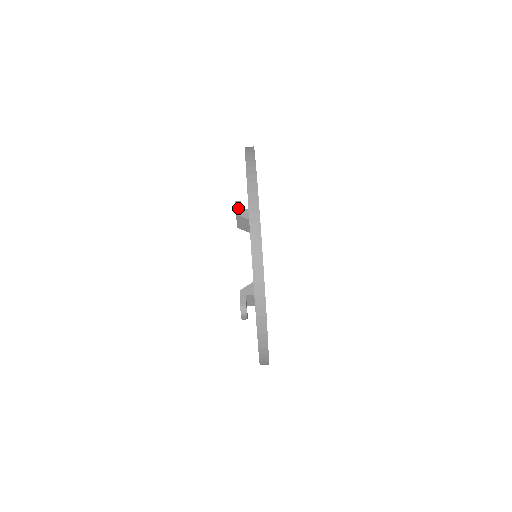
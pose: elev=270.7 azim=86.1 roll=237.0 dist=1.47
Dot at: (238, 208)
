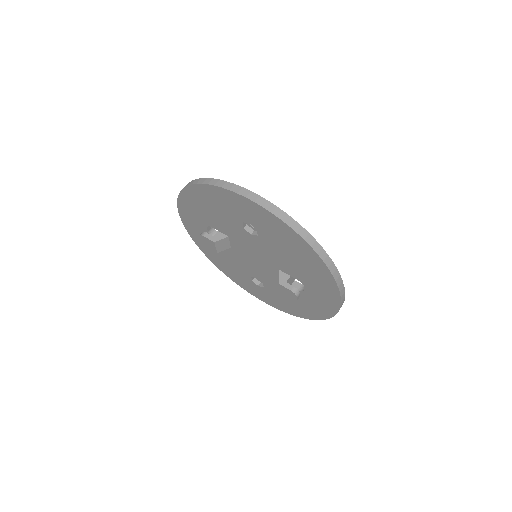
Dot at: (210, 237)
